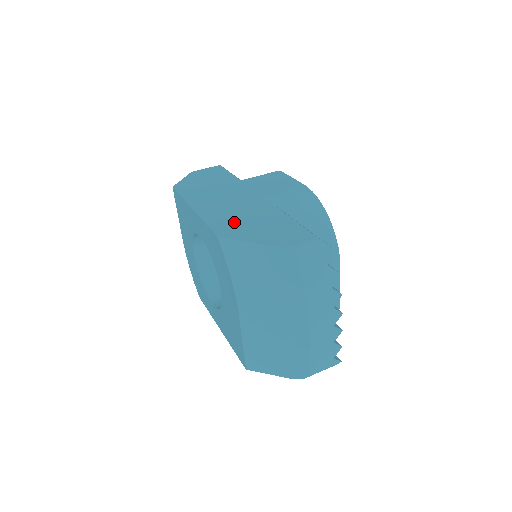
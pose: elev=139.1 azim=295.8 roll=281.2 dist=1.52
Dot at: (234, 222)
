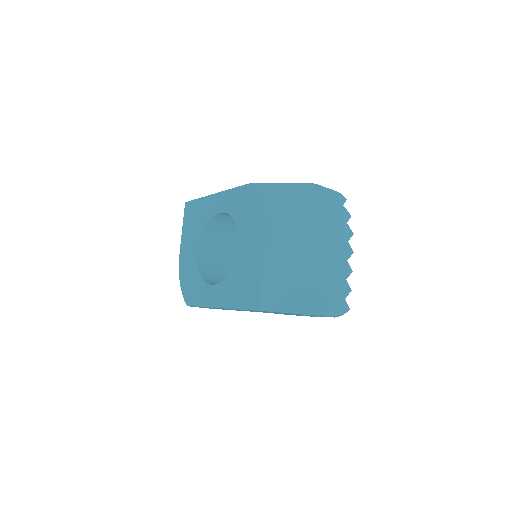
Dot at: occluded
